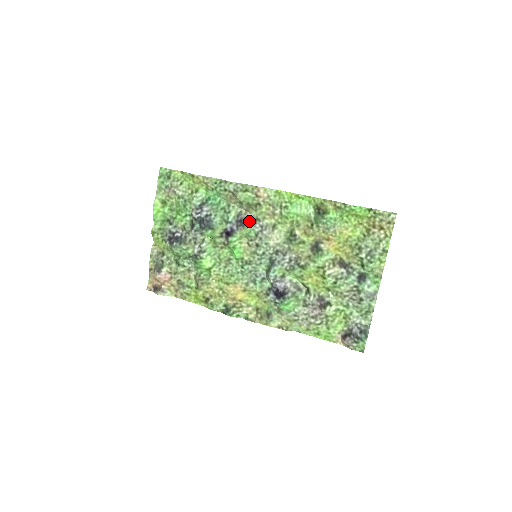
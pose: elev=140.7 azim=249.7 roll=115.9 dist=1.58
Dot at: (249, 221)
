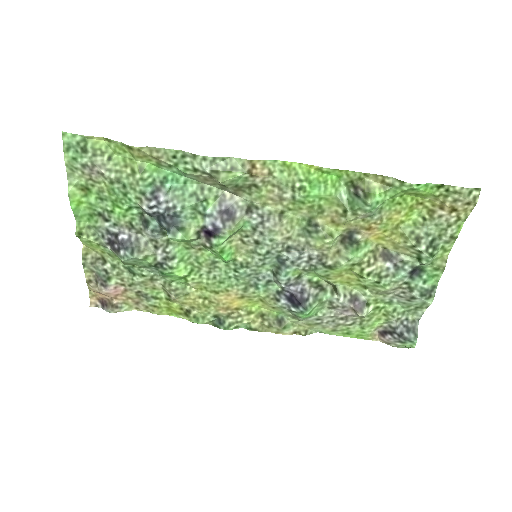
Dot at: (240, 210)
